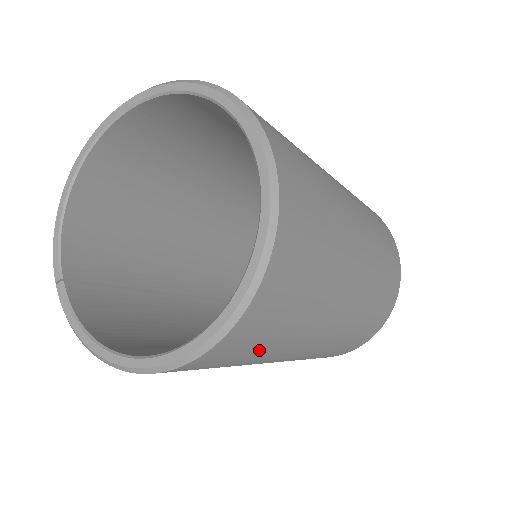
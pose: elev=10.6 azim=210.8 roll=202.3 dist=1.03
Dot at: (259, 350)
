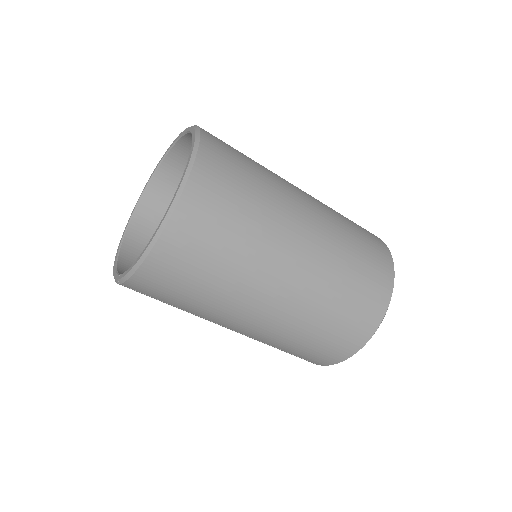
Dot at: (243, 201)
